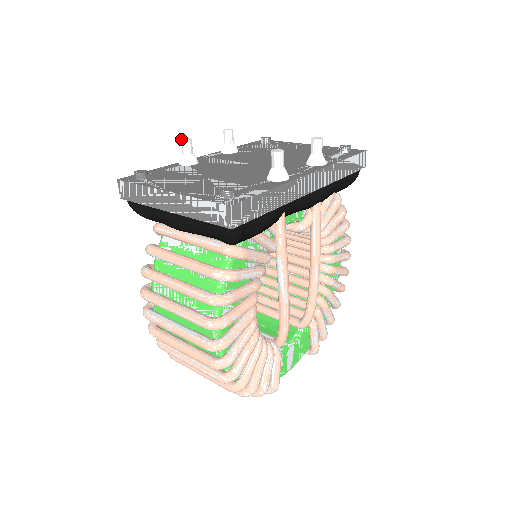
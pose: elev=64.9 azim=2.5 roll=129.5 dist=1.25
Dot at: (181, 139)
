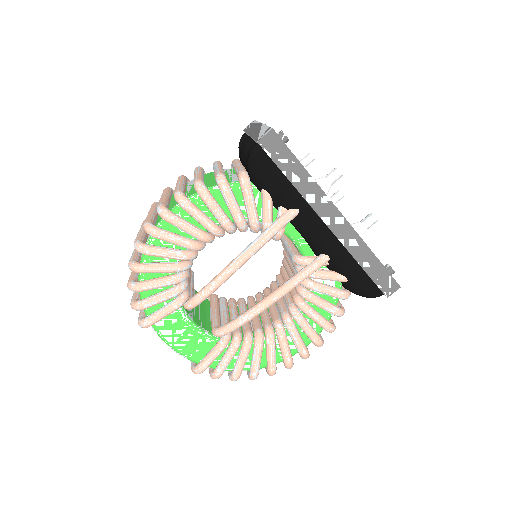
Dot at: occluded
